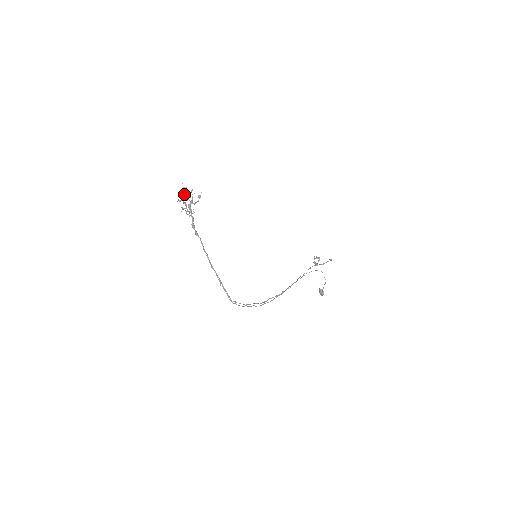
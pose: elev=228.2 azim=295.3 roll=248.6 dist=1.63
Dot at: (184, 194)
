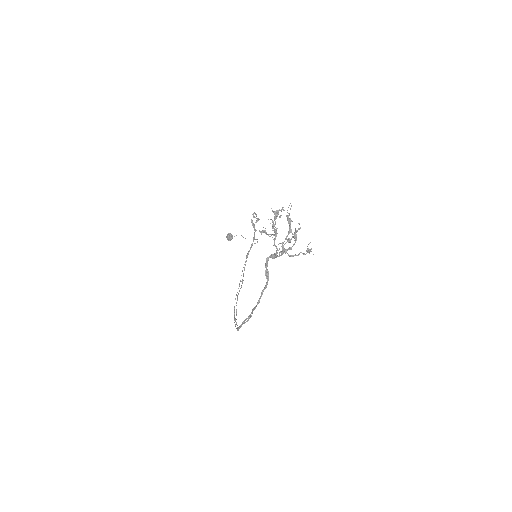
Dot at: (280, 217)
